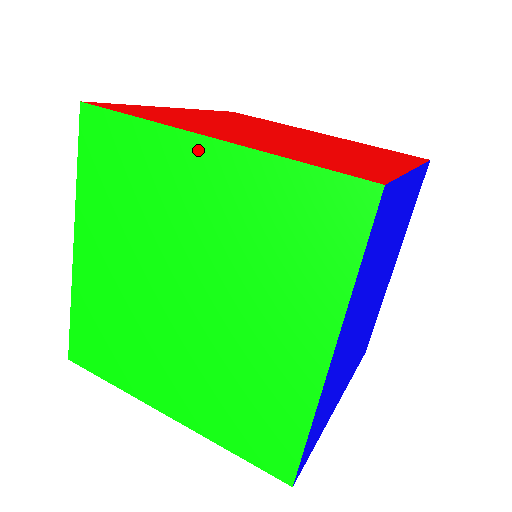
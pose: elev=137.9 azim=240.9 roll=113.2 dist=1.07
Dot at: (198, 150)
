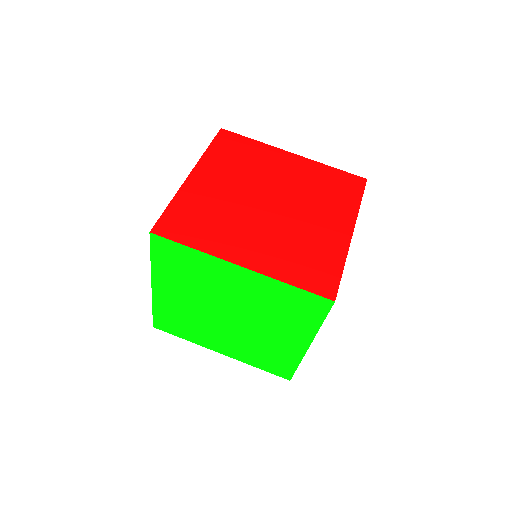
Dot at: (233, 269)
